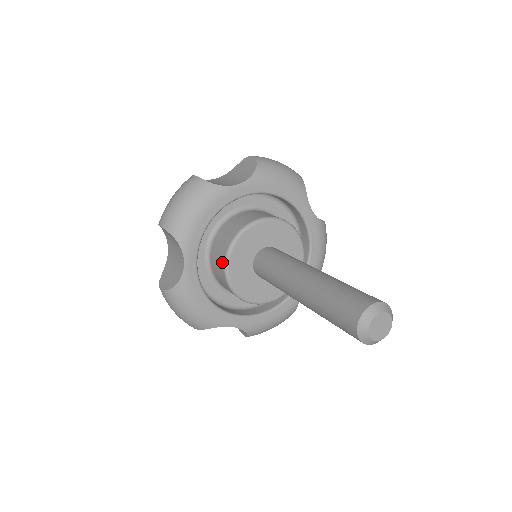
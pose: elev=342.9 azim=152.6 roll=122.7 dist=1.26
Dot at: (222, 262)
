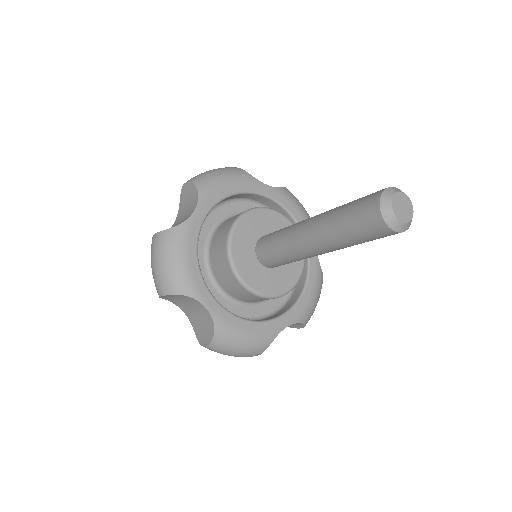
Dot at: (230, 224)
